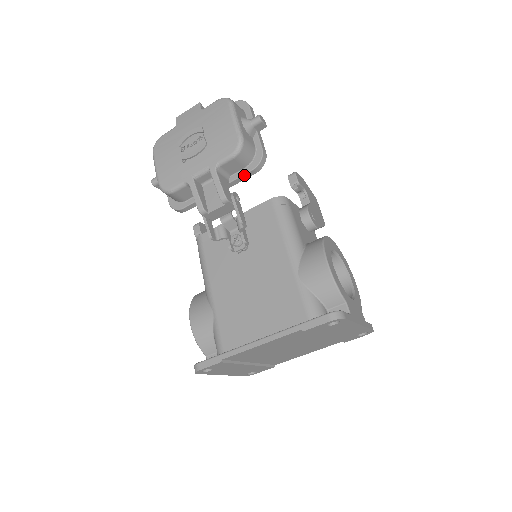
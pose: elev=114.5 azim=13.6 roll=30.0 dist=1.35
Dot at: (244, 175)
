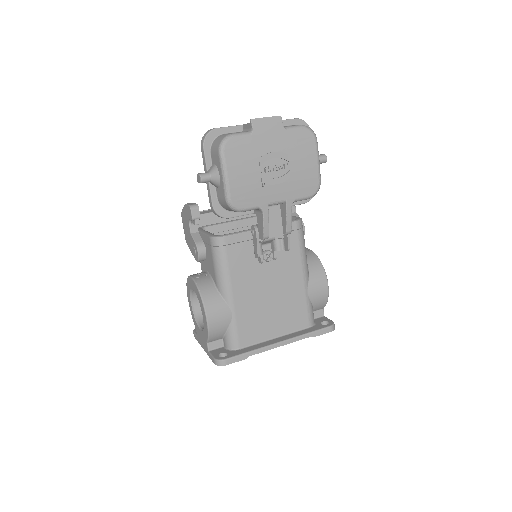
Dot at: occluded
